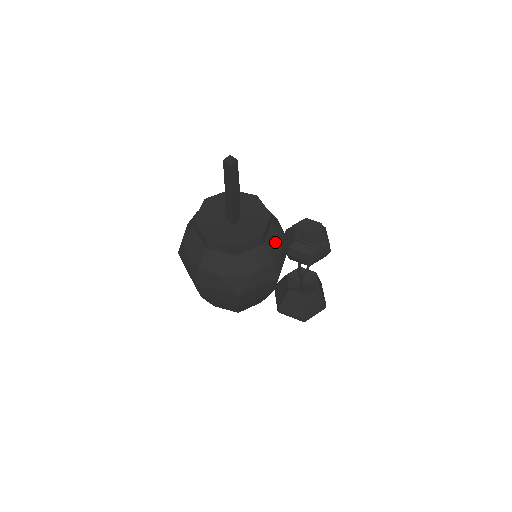
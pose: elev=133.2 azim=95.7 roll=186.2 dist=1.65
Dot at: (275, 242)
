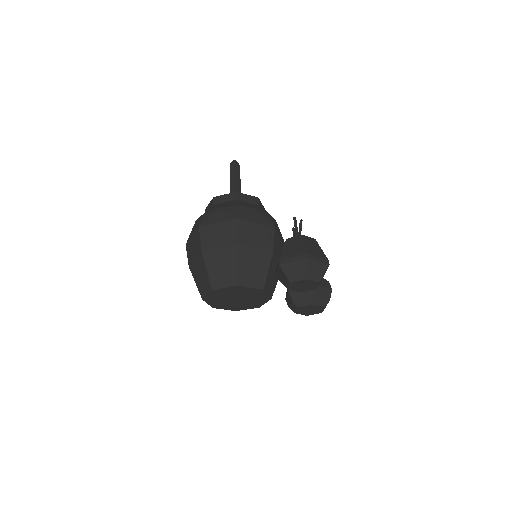
Dot at: occluded
